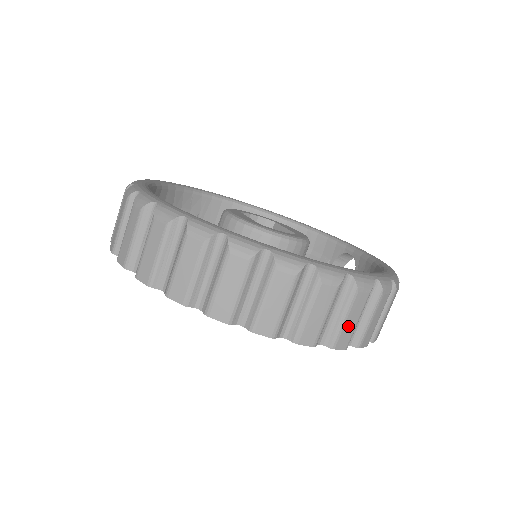
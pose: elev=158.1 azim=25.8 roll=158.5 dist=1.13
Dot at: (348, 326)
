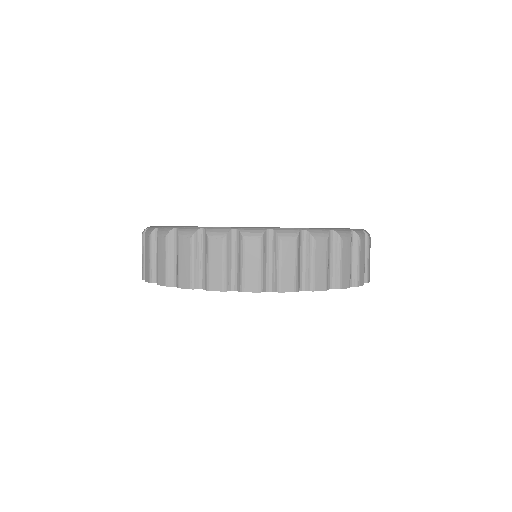
Dot at: (361, 267)
